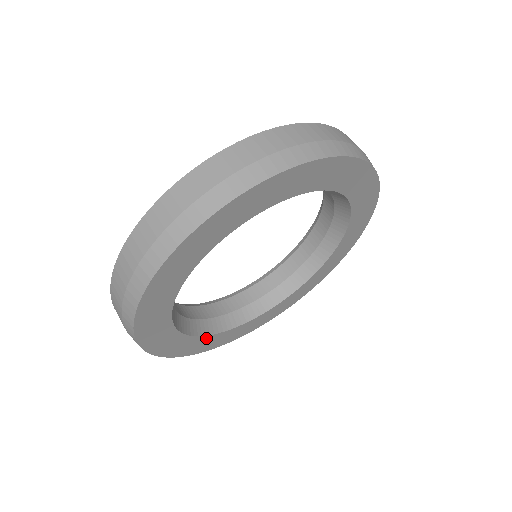
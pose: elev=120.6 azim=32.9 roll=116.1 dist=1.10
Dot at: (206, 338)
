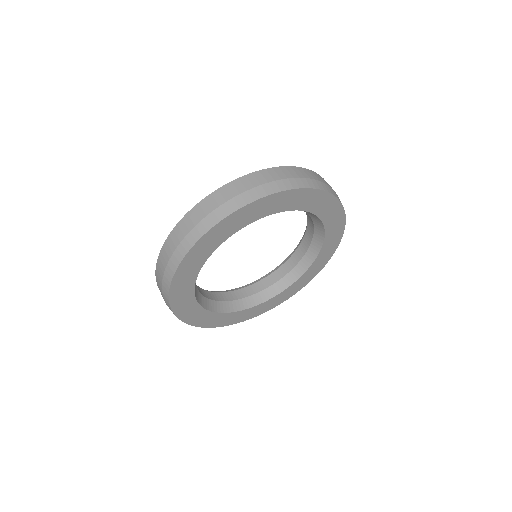
Dot at: (247, 310)
